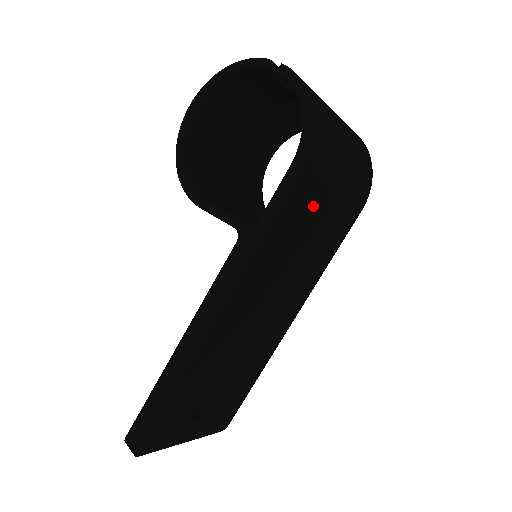
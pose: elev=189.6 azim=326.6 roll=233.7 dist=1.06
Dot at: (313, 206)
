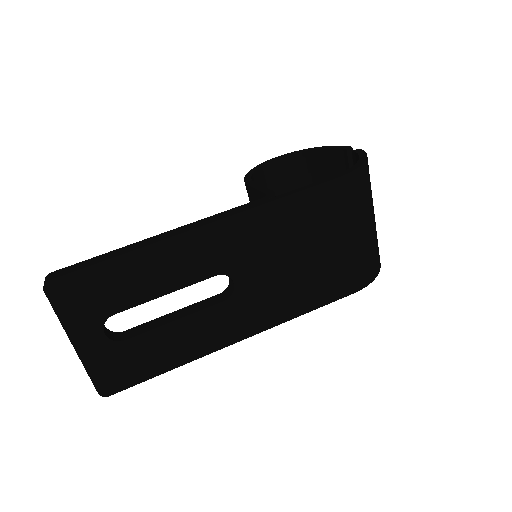
Dot at: (326, 228)
